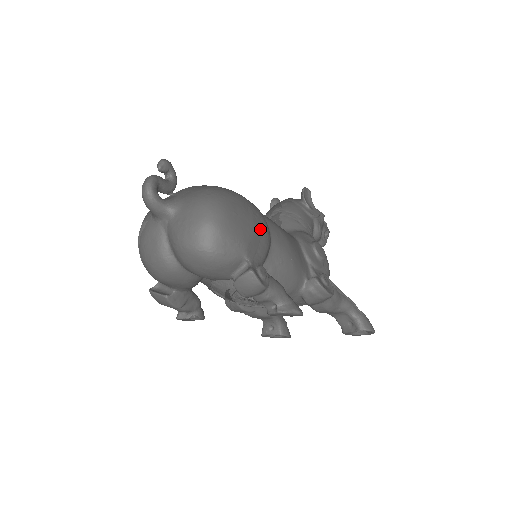
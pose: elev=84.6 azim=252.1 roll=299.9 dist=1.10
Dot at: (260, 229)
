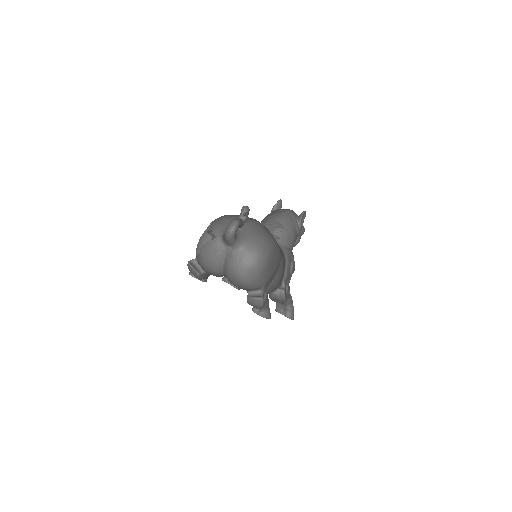
Dot at: (277, 269)
